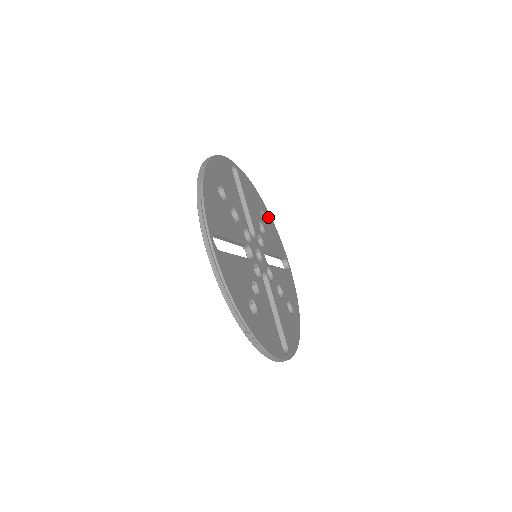
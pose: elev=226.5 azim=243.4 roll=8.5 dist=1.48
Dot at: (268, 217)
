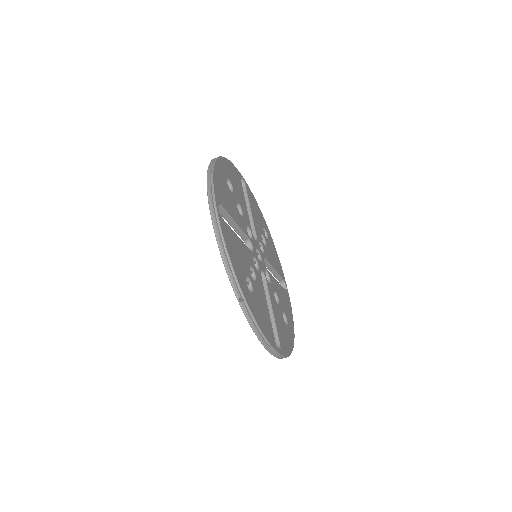
Dot at: (270, 239)
